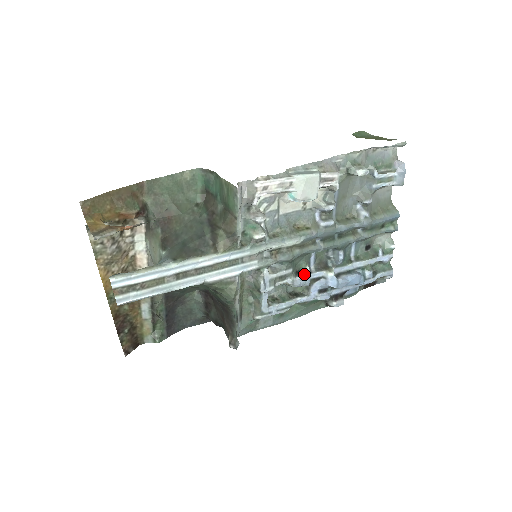
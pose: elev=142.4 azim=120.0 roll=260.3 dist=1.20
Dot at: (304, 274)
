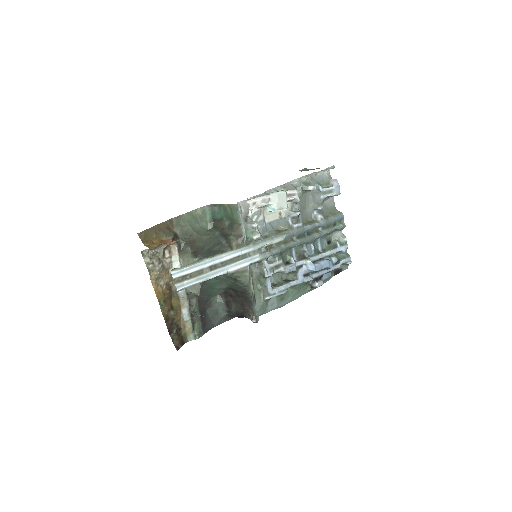
Dot at: (291, 263)
